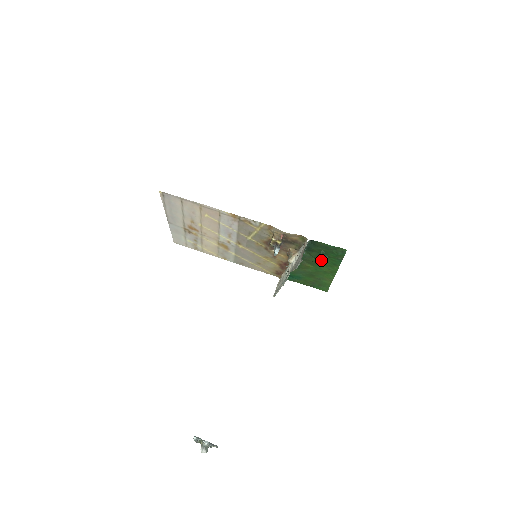
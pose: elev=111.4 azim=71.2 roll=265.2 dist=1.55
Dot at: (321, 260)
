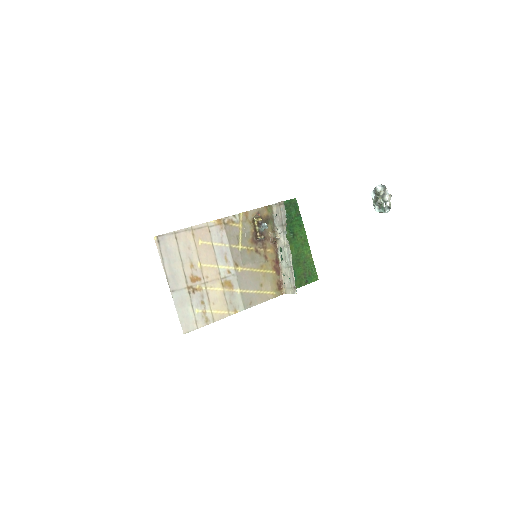
Dot at: (291, 228)
